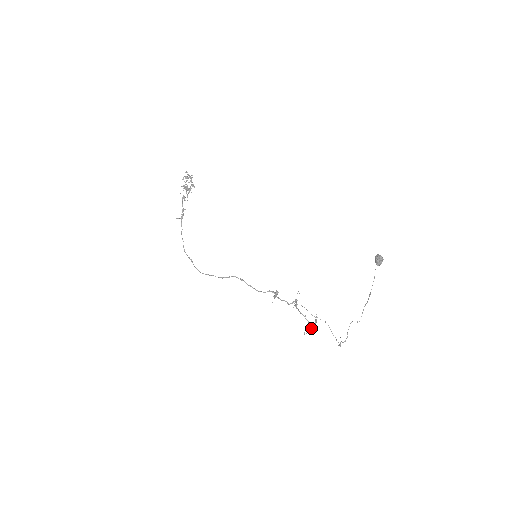
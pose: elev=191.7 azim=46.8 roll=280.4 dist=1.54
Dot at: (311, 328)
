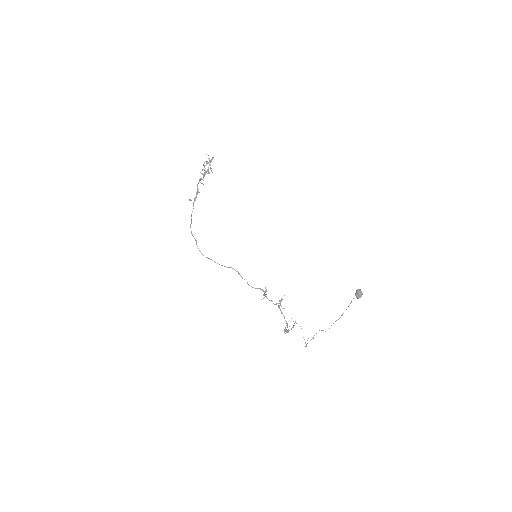
Dot at: (288, 331)
